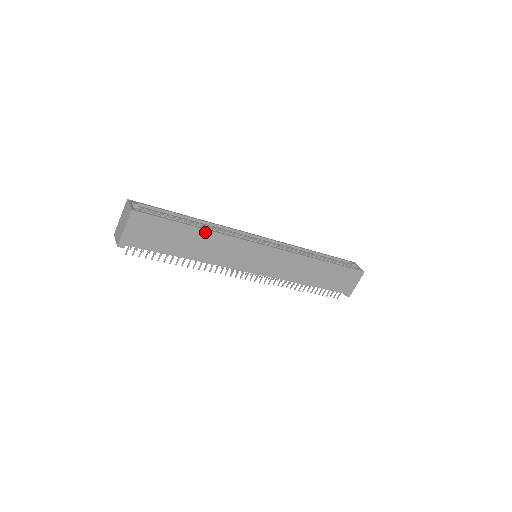
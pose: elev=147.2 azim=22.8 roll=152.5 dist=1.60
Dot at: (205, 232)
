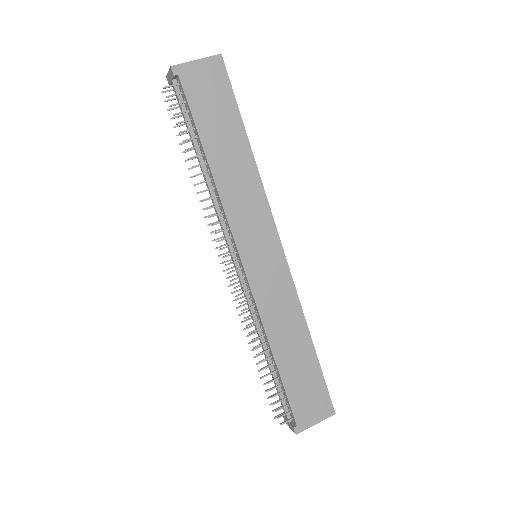
Dot at: (250, 156)
